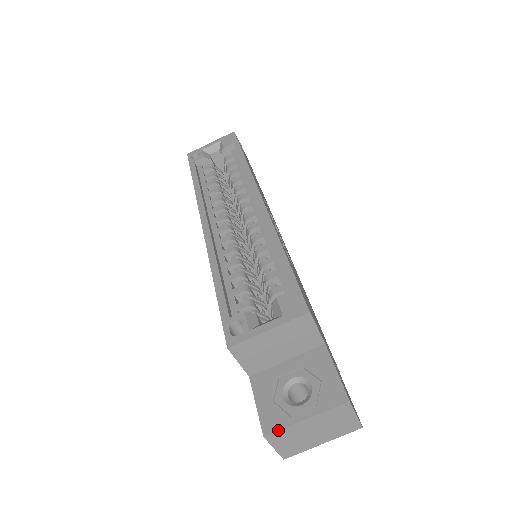
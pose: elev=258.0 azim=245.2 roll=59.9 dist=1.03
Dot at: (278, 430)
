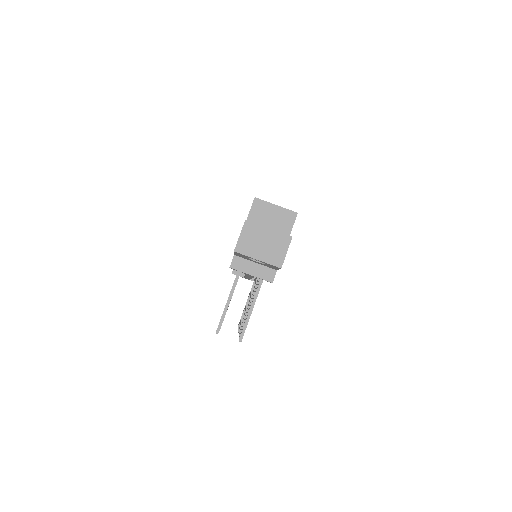
Dot at: occluded
